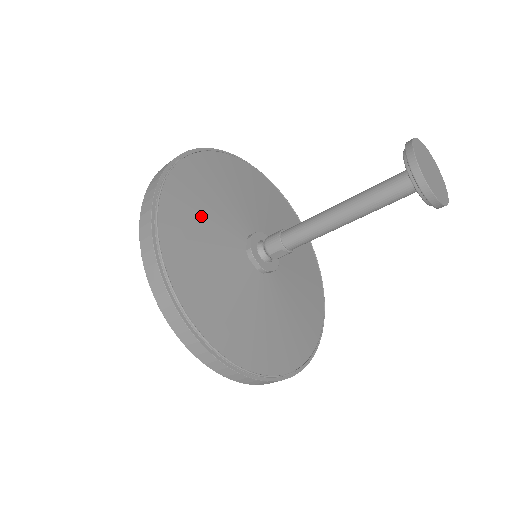
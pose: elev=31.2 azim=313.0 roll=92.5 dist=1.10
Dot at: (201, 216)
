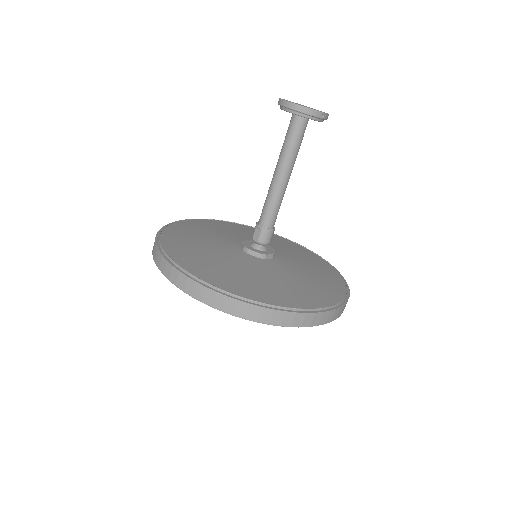
Dot at: (222, 230)
